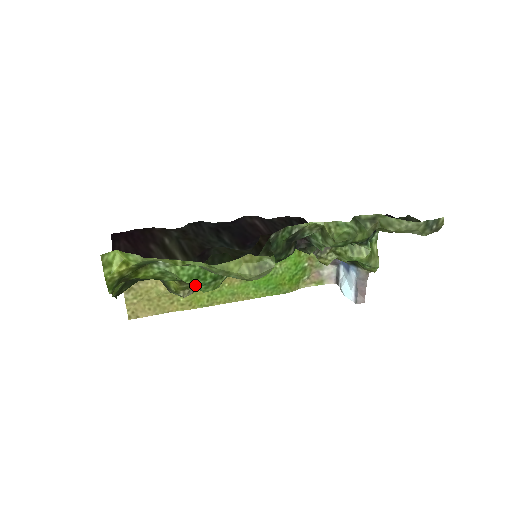
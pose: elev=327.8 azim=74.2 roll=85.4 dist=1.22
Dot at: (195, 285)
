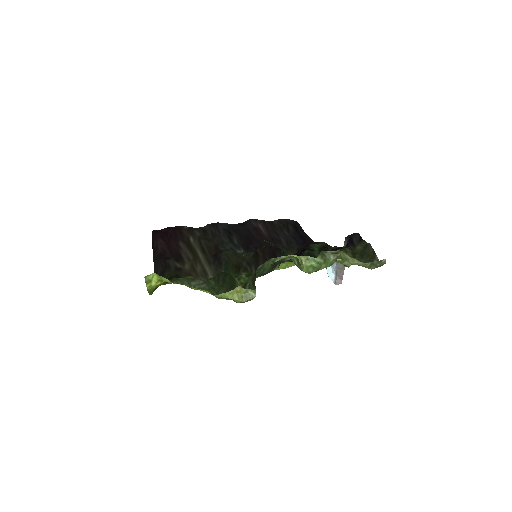
Dot at: occluded
